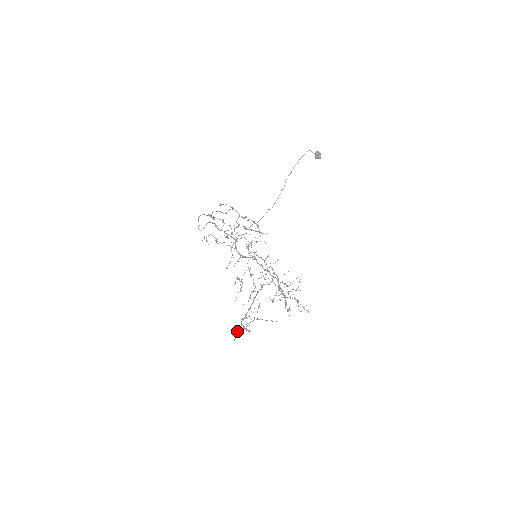
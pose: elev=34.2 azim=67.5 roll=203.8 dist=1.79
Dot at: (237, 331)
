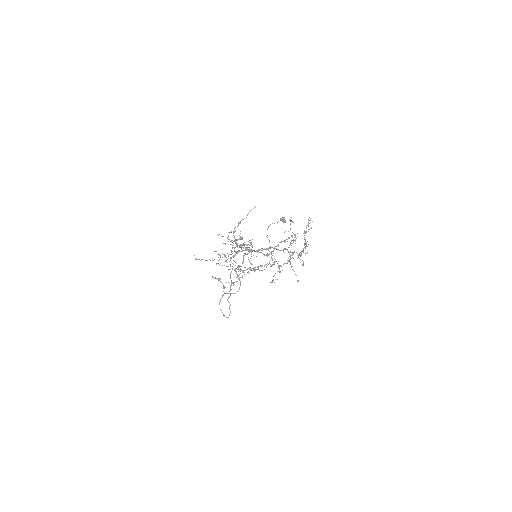
Dot at: occluded
